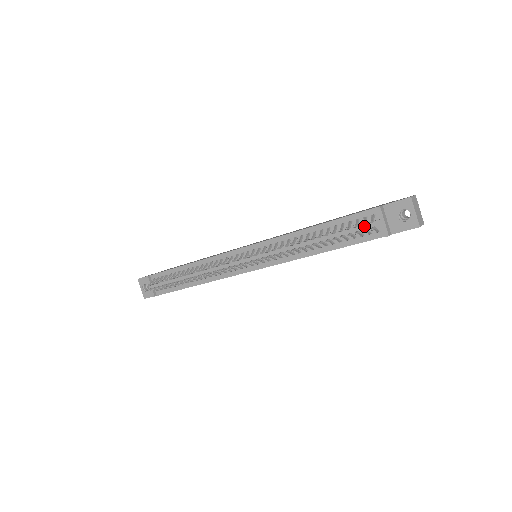
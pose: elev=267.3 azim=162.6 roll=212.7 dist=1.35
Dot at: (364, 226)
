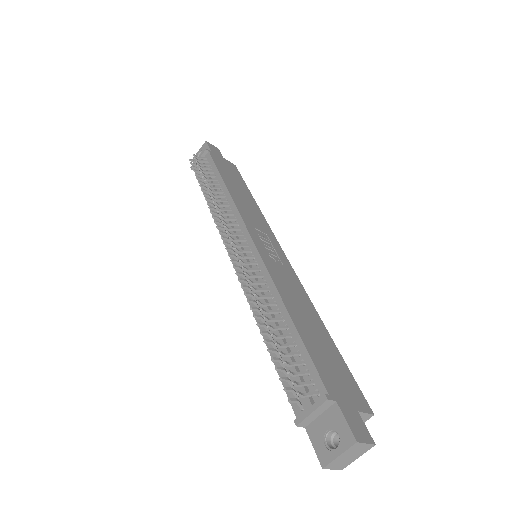
Dot at: (300, 385)
